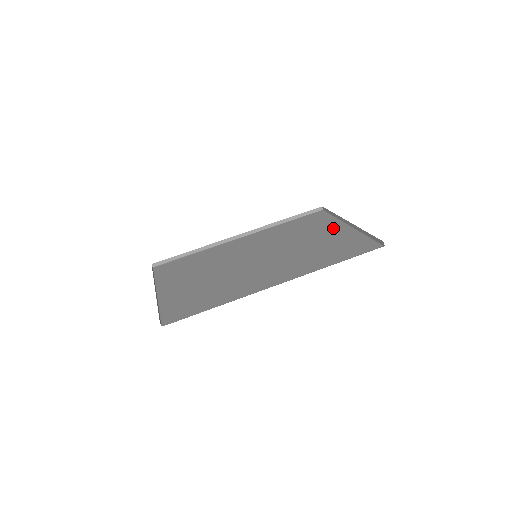
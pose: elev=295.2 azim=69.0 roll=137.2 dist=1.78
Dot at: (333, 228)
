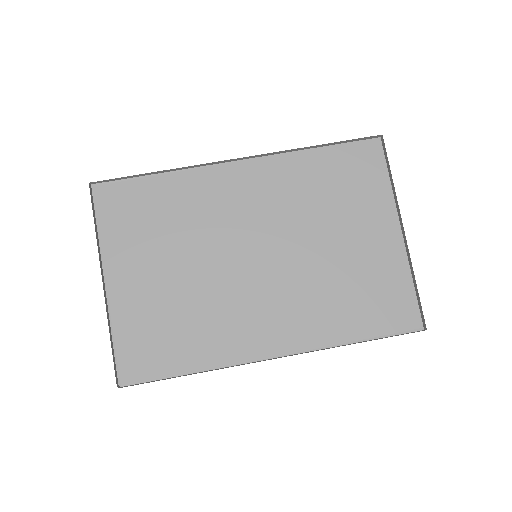
Dot at: (378, 225)
